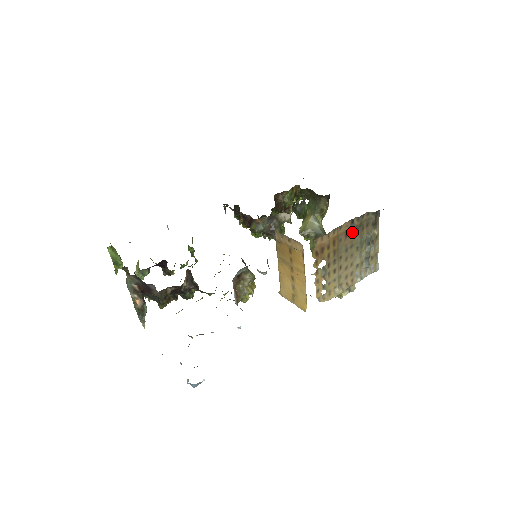
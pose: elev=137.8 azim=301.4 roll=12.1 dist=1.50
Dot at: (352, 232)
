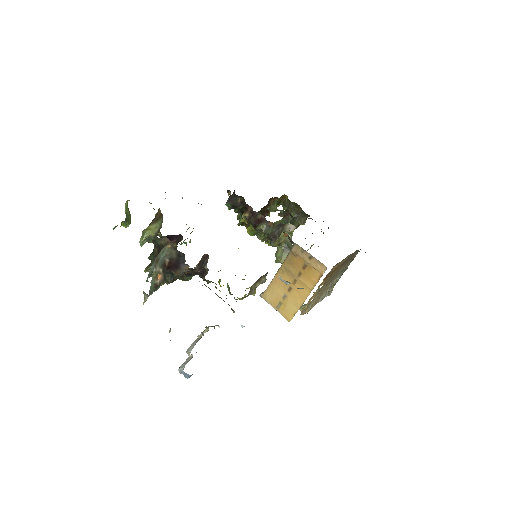
Dot at: (344, 263)
